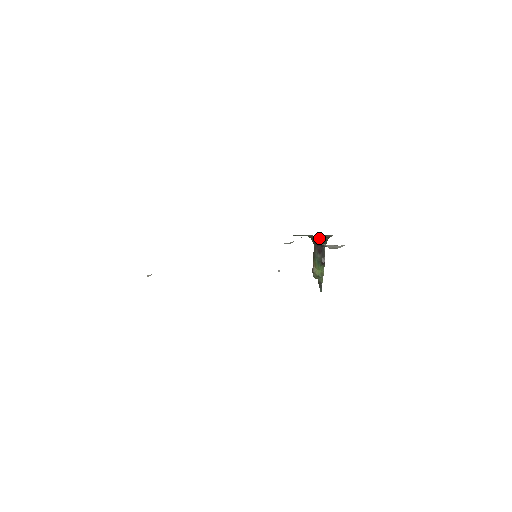
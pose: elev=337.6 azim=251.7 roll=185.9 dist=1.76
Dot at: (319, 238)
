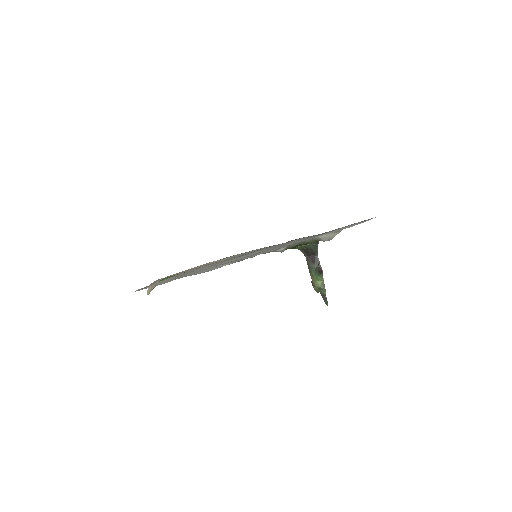
Dot at: (309, 246)
